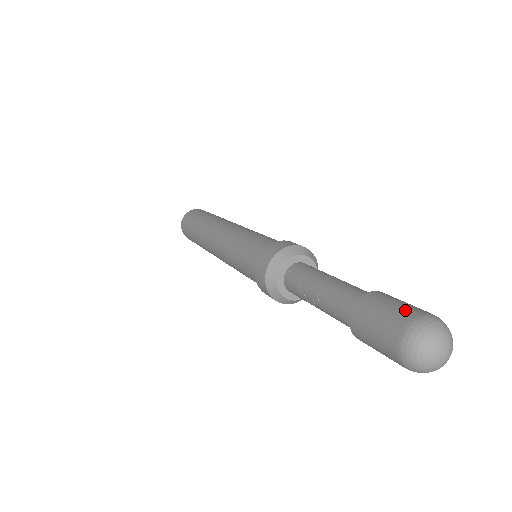
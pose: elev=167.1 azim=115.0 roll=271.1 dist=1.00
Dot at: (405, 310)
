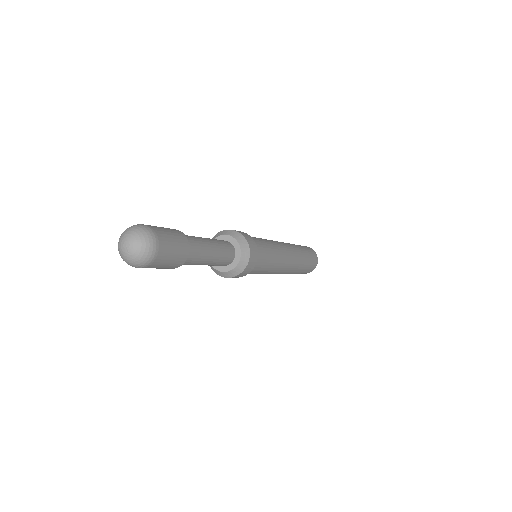
Dot at: occluded
